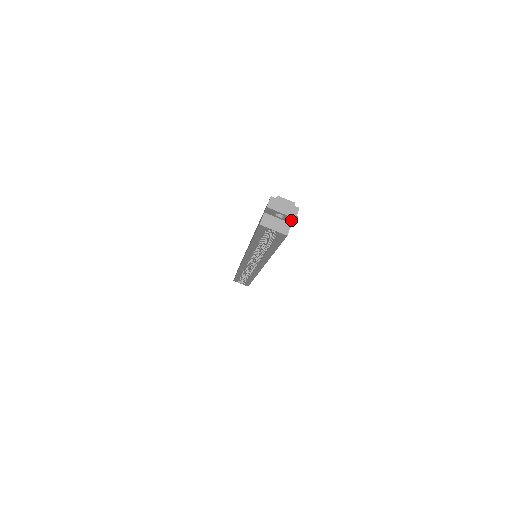
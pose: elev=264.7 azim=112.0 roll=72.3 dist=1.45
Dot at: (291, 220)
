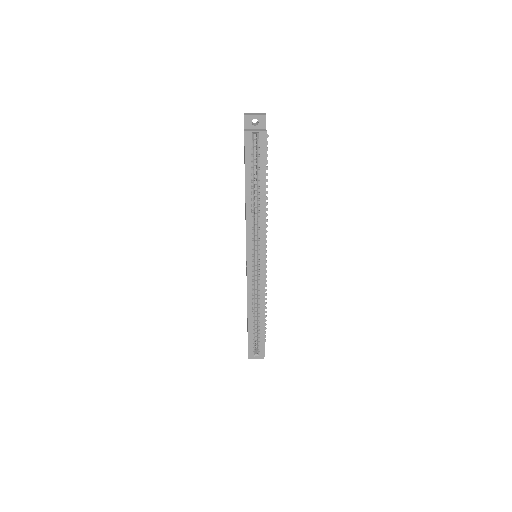
Dot at: (264, 122)
